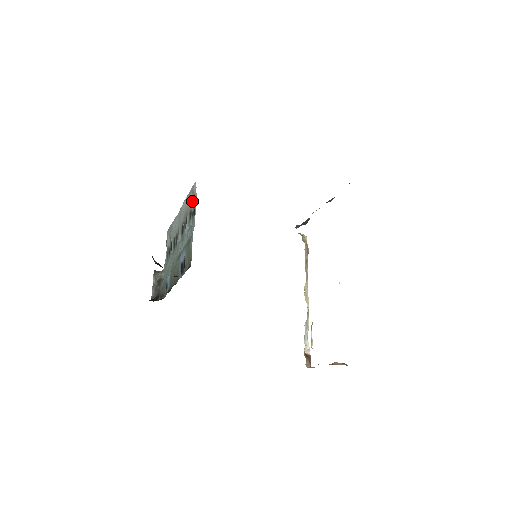
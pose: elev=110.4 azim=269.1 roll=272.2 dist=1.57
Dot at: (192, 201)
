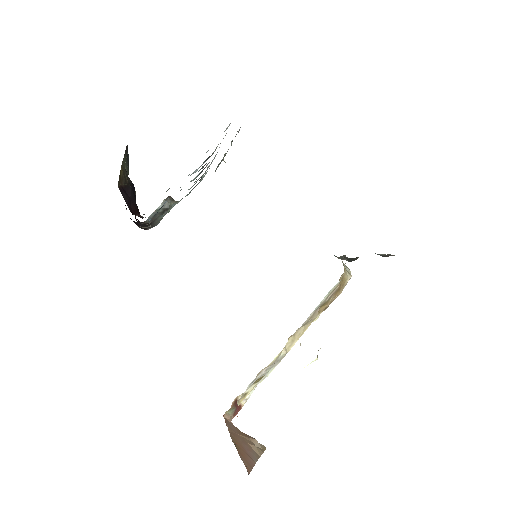
Dot at: occluded
